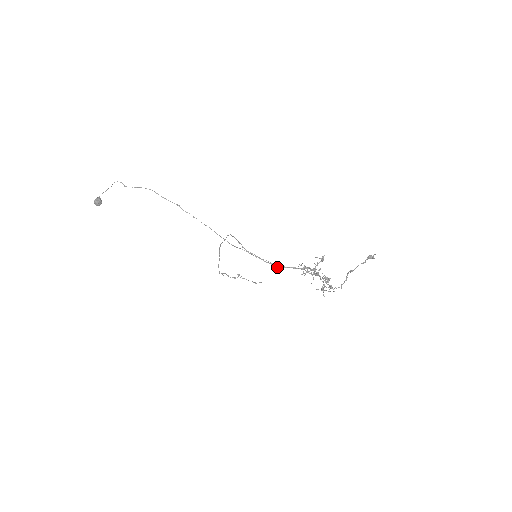
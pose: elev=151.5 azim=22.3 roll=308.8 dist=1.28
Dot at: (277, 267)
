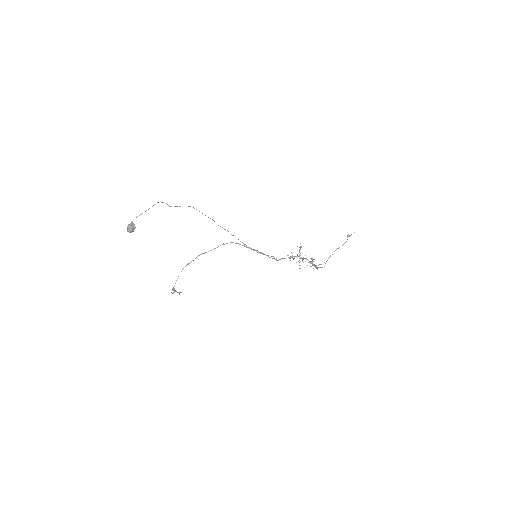
Dot at: (277, 260)
